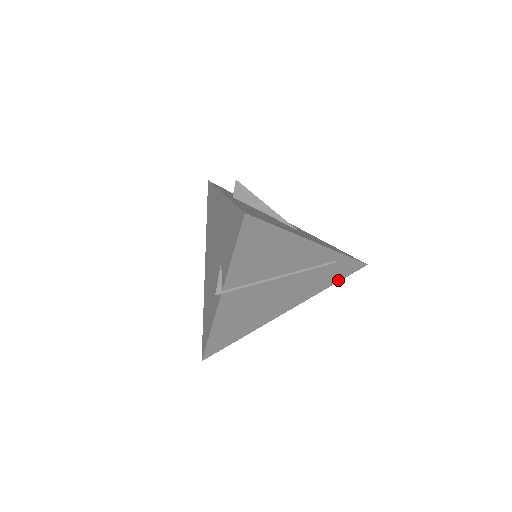
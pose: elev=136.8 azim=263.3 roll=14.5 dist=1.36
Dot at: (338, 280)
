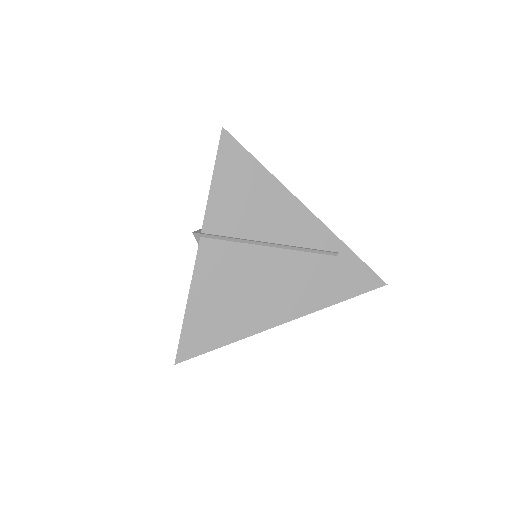
Dot at: (350, 295)
